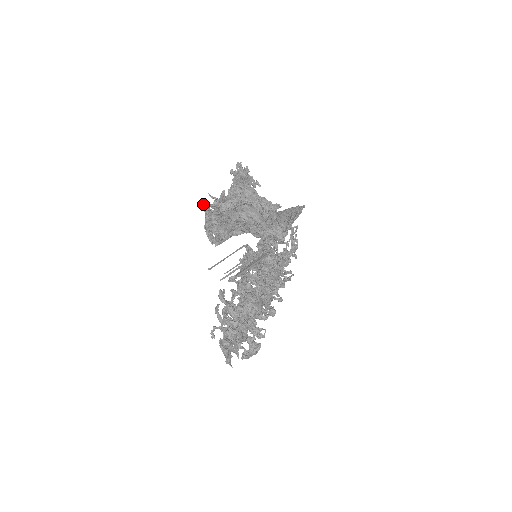
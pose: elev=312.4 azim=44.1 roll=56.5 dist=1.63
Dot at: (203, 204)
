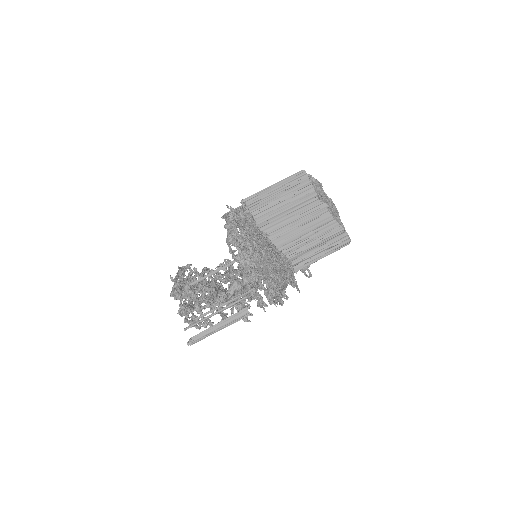
Dot at: (234, 218)
